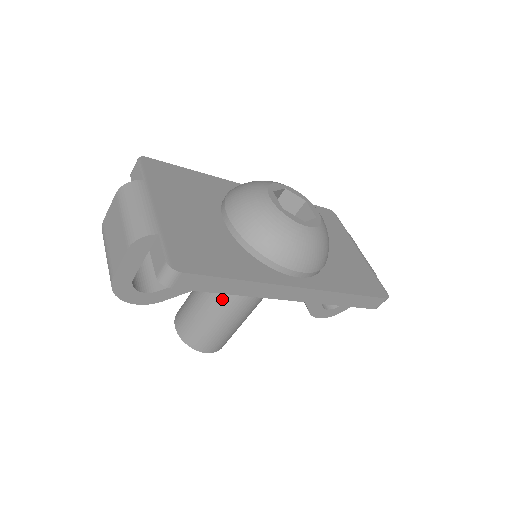
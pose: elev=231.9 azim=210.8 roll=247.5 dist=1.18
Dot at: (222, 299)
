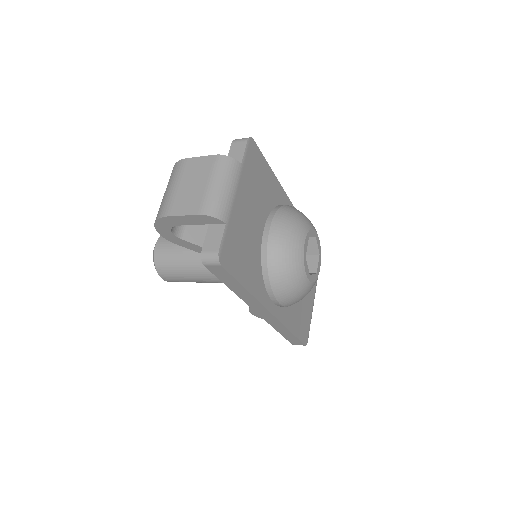
Dot at: occluded
